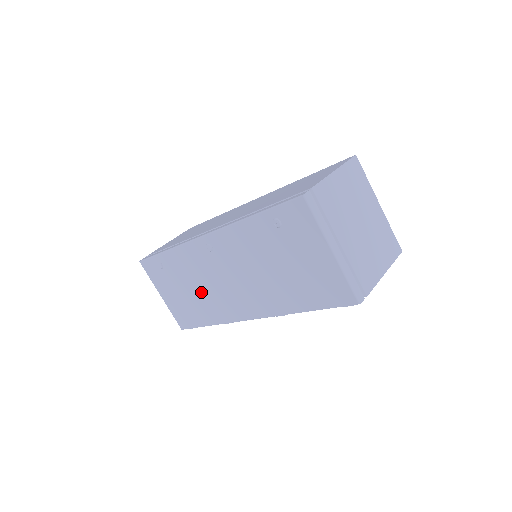
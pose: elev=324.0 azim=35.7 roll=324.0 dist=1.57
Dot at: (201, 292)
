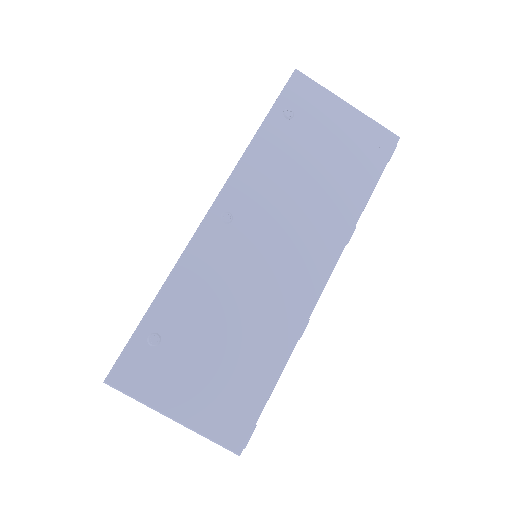
Dot at: (243, 314)
